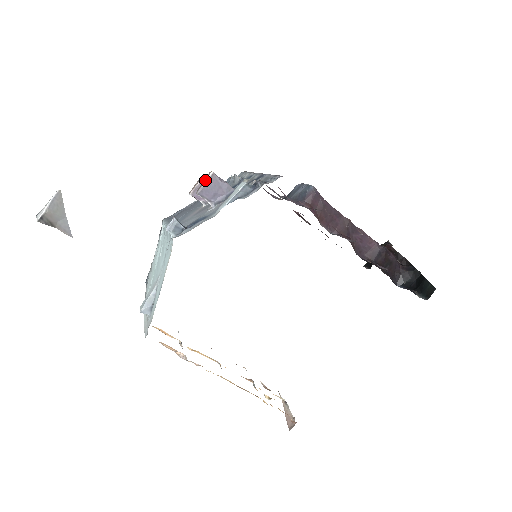
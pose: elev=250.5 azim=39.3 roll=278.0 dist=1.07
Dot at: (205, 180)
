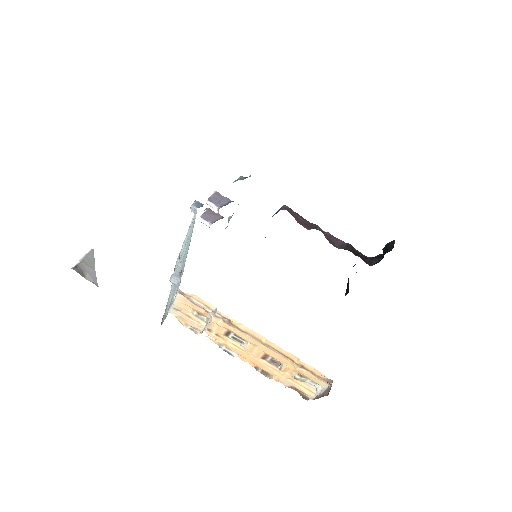
Dot at: (212, 195)
